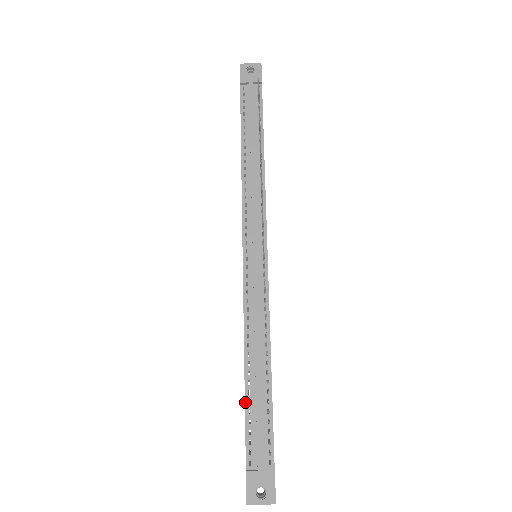
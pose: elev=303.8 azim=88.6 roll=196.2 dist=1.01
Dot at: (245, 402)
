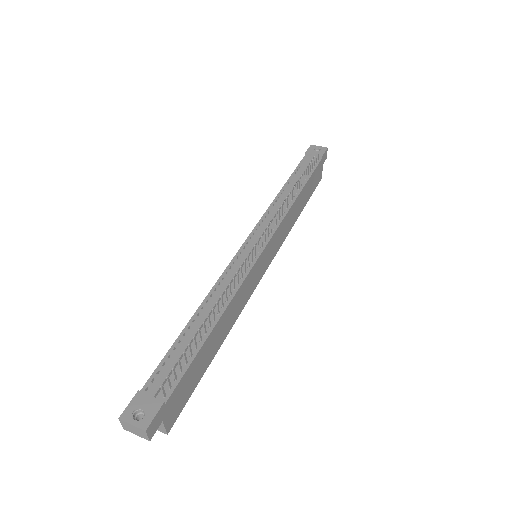
Dot at: (176, 340)
